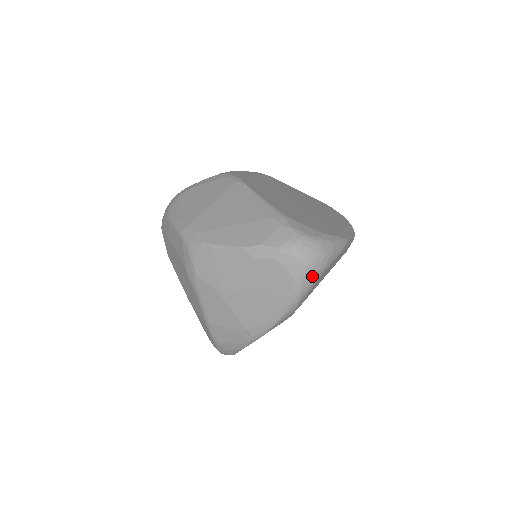
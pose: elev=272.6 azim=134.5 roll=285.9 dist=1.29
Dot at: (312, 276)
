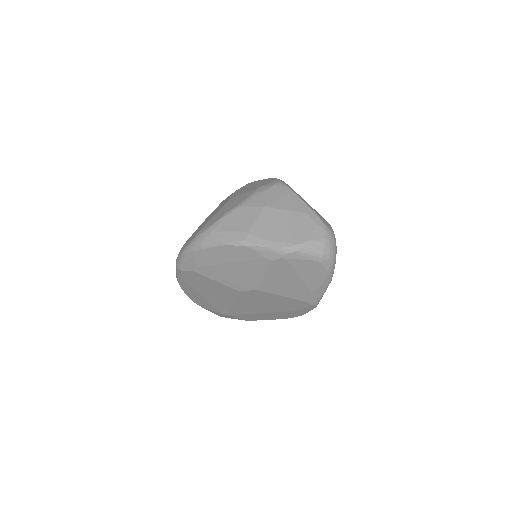
Dot at: (317, 251)
